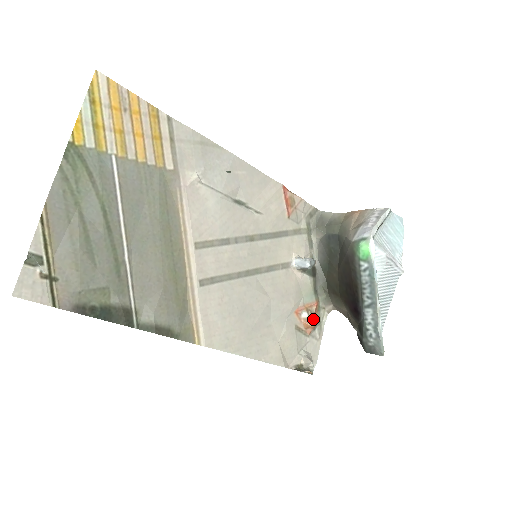
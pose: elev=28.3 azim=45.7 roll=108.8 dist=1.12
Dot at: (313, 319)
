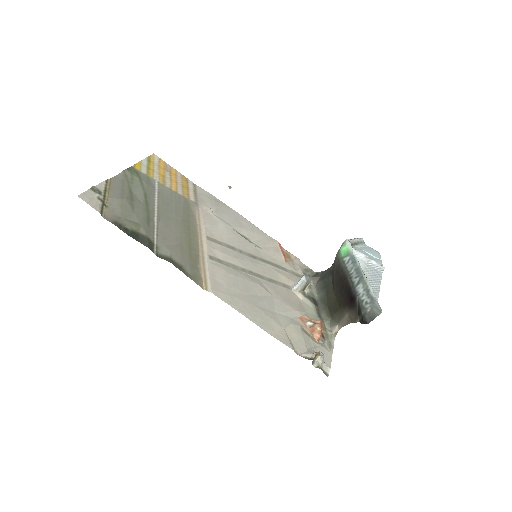
Dot at: (318, 324)
